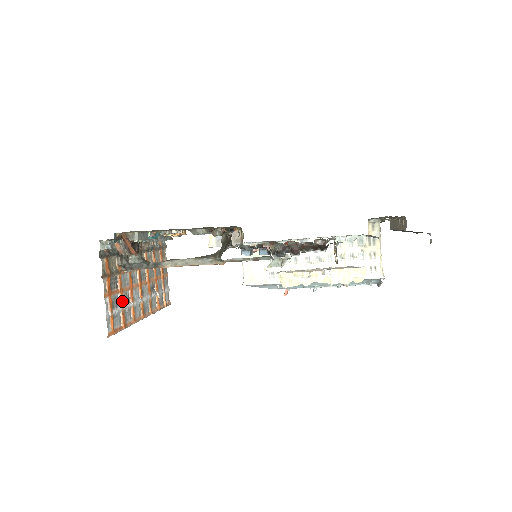
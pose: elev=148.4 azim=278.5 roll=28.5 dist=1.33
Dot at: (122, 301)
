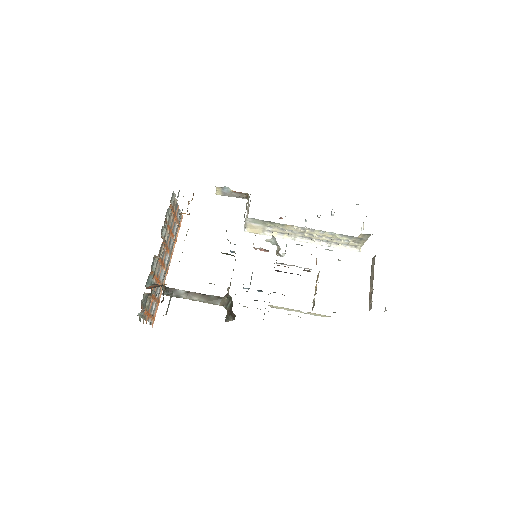
Dot at: (155, 299)
